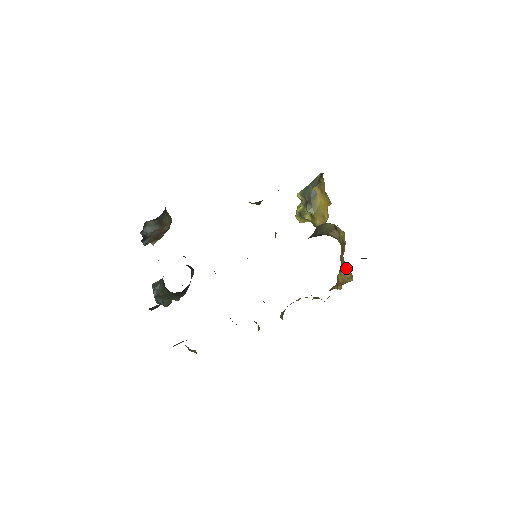
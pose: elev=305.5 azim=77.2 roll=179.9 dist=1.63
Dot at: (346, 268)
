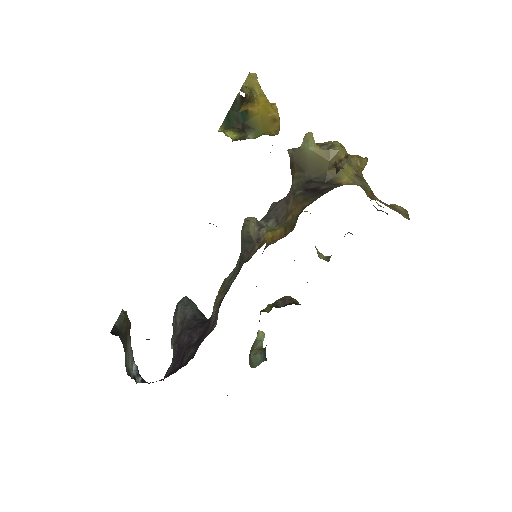
Dot at: (357, 163)
